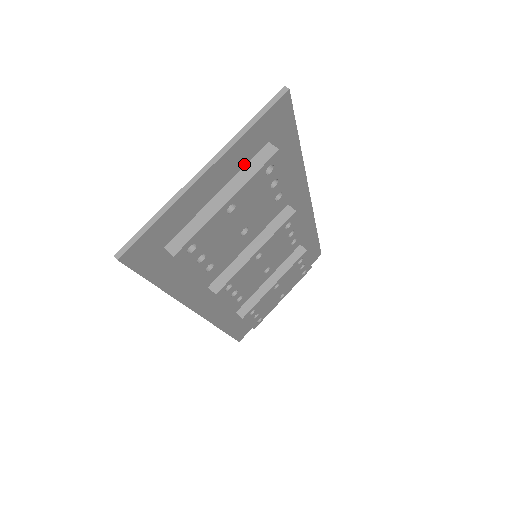
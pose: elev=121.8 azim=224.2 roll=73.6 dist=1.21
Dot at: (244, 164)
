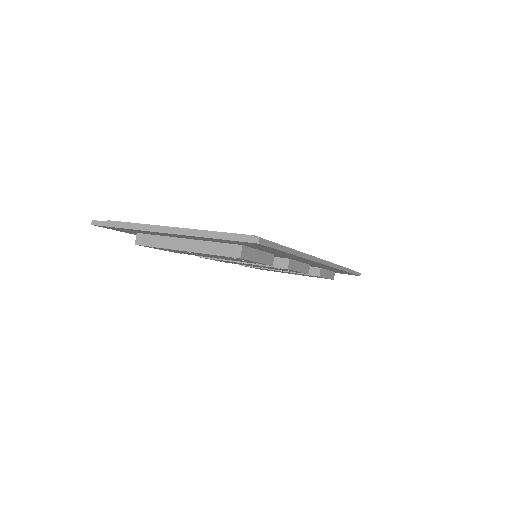
Dot at: (214, 241)
